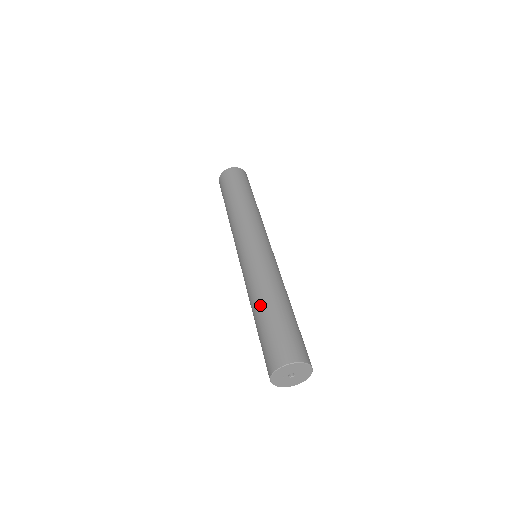
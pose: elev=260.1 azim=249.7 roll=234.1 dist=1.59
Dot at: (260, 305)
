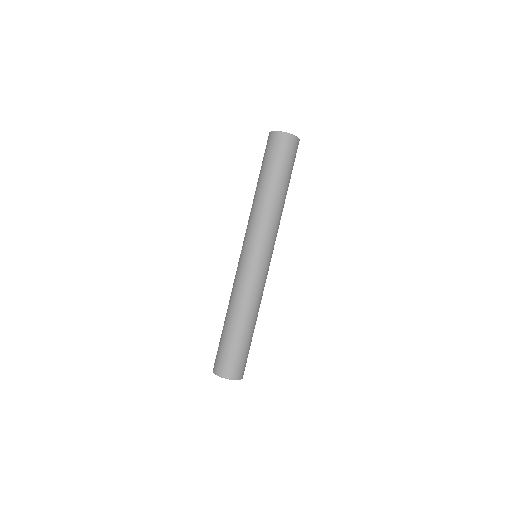
Dot at: (235, 321)
